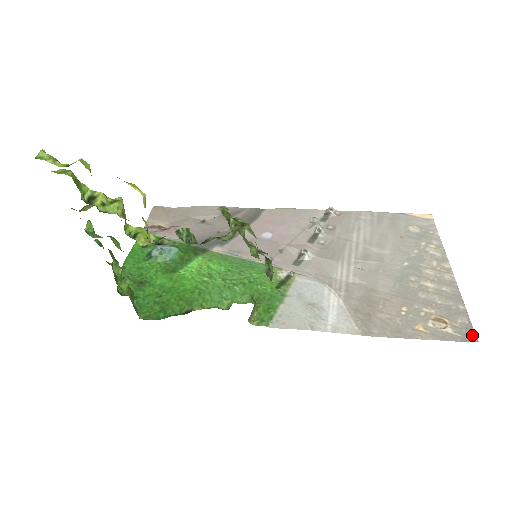
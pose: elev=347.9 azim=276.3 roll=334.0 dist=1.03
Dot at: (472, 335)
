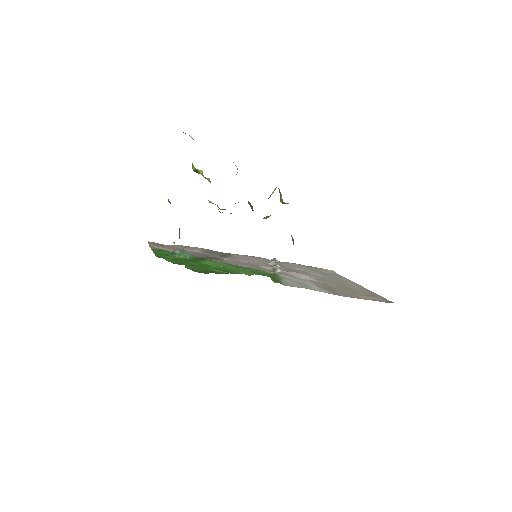
Dot at: (390, 301)
